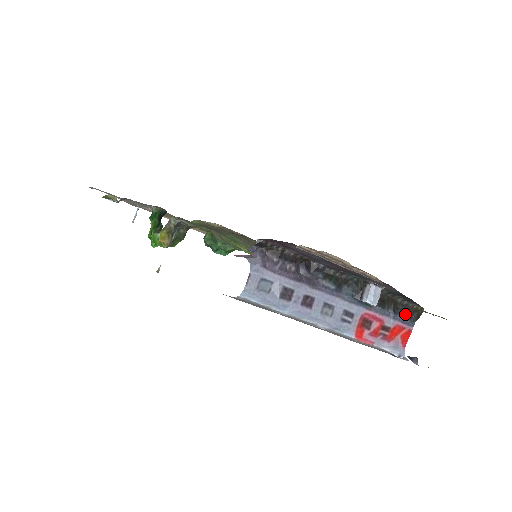
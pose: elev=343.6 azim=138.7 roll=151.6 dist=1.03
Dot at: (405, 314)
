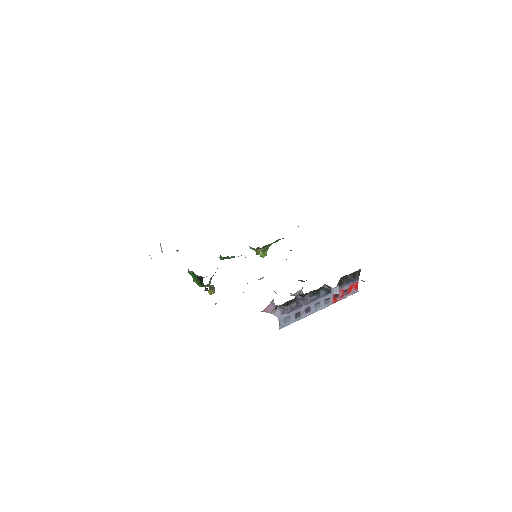
Dot at: (353, 278)
